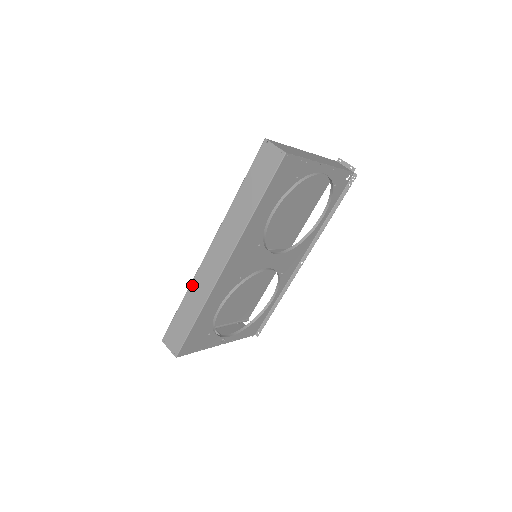
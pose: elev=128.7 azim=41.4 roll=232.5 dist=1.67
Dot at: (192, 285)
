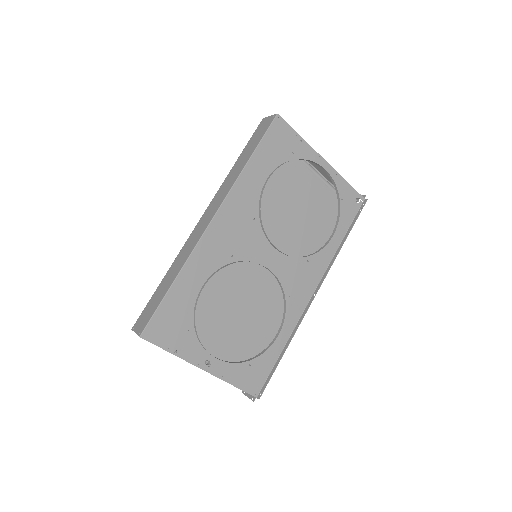
Dot at: (178, 256)
